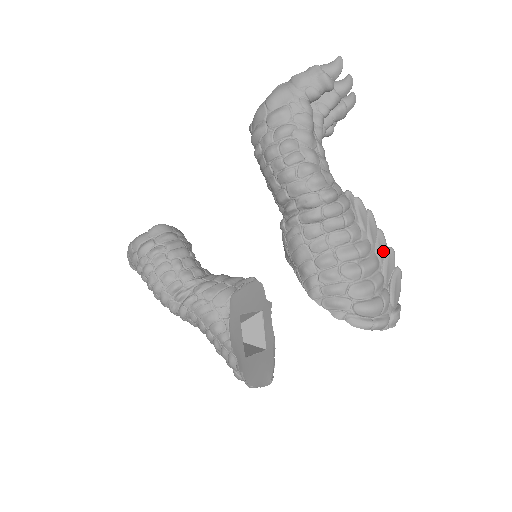
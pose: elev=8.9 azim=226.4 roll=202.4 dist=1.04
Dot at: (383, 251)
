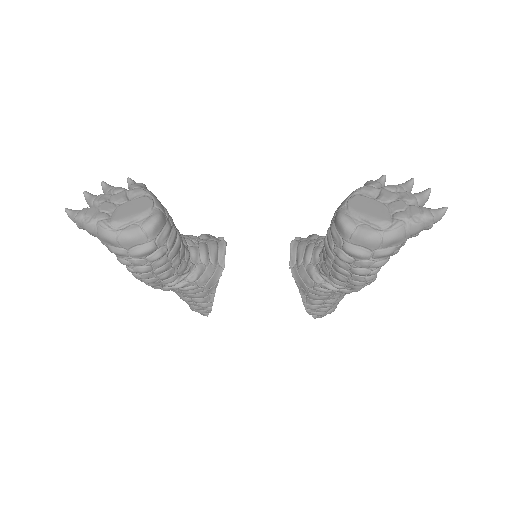
Dot at: occluded
